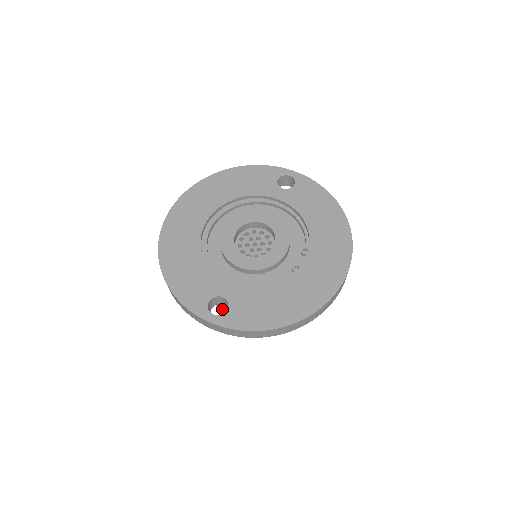
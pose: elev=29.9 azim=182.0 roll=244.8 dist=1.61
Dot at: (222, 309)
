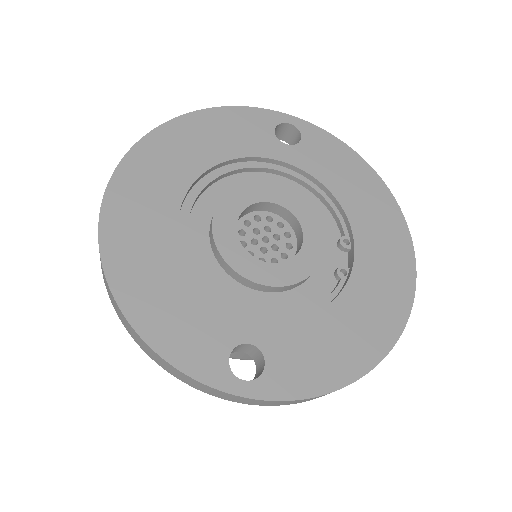
Dot at: occluded
